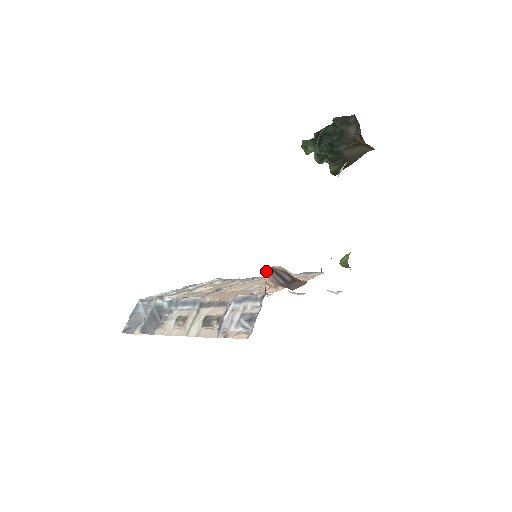
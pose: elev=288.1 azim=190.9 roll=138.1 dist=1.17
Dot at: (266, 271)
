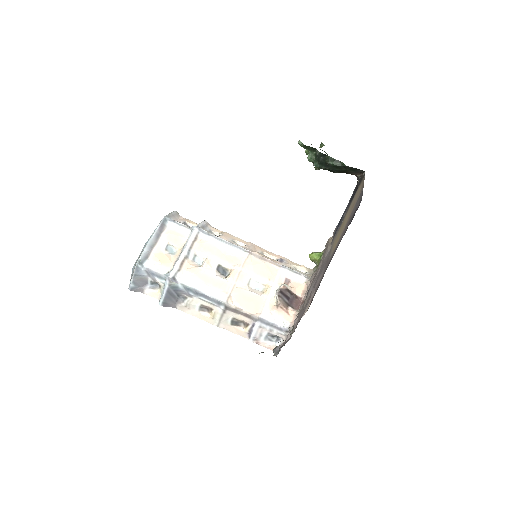
Dot at: (279, 296)
